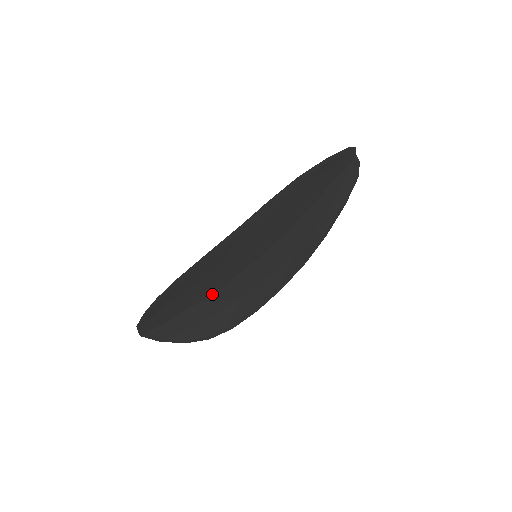
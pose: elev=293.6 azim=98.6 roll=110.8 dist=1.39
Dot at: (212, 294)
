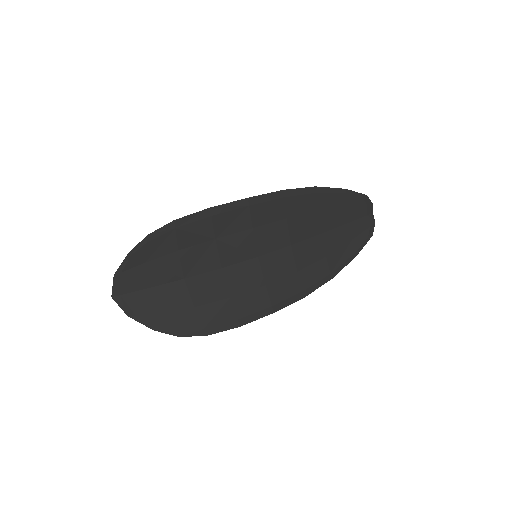
Dot at: (201, 275)
